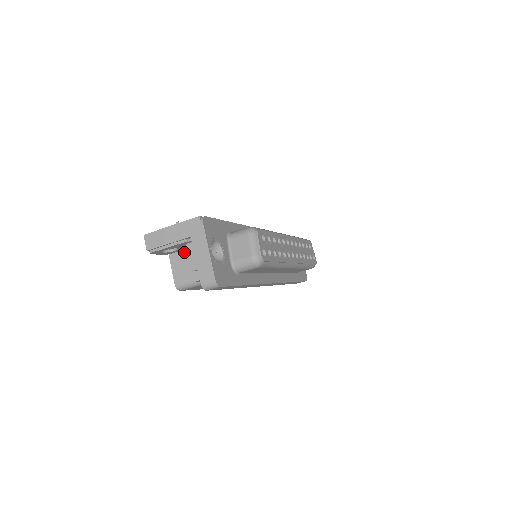
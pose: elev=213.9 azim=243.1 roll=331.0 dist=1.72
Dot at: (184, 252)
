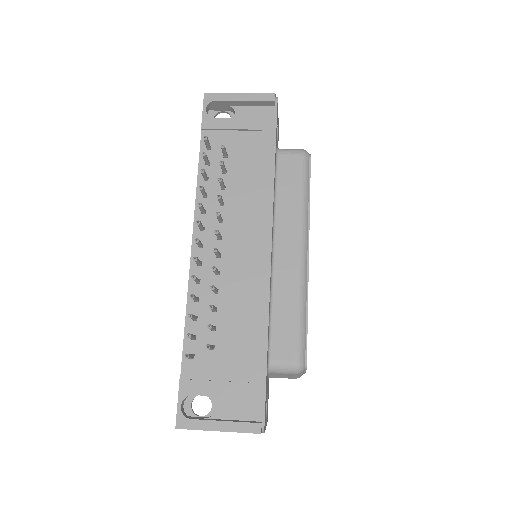
Dot at: occluded
